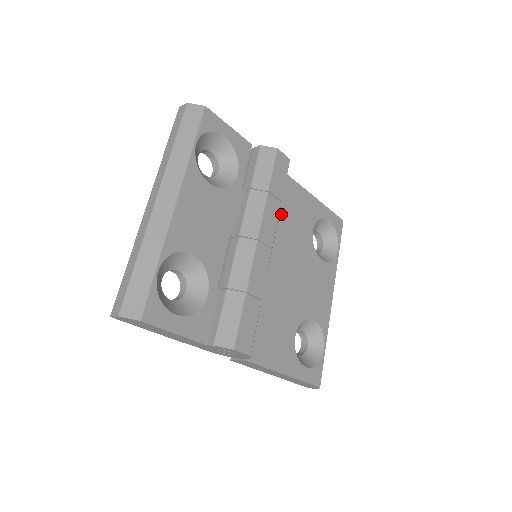
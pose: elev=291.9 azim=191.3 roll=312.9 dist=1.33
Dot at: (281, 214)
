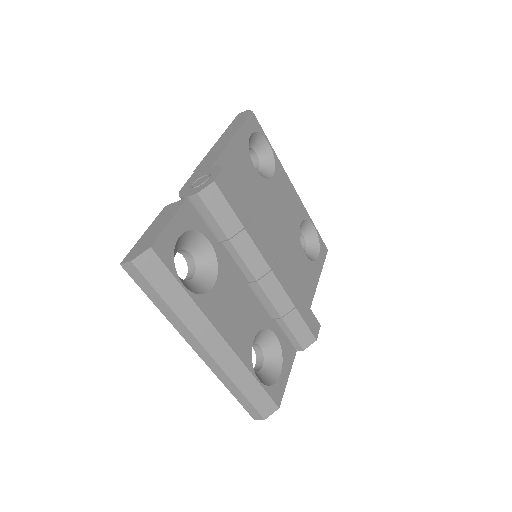
Dot at: occluded
